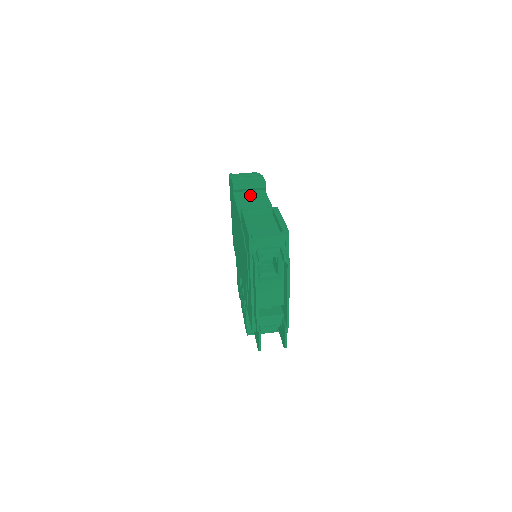
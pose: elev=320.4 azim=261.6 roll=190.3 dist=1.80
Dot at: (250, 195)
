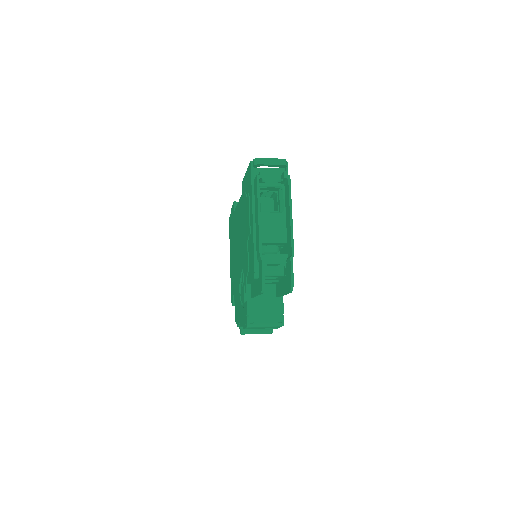
Dot at: occluded
